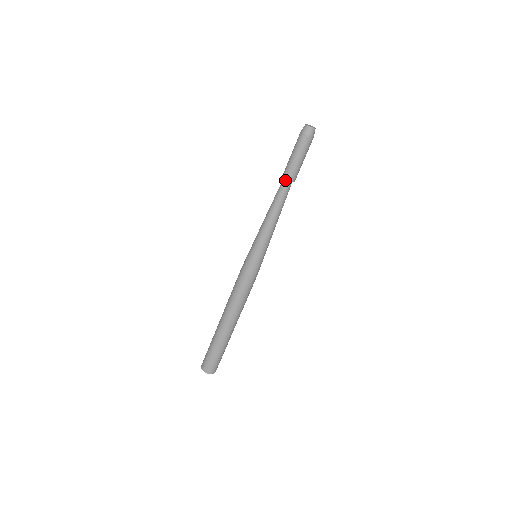
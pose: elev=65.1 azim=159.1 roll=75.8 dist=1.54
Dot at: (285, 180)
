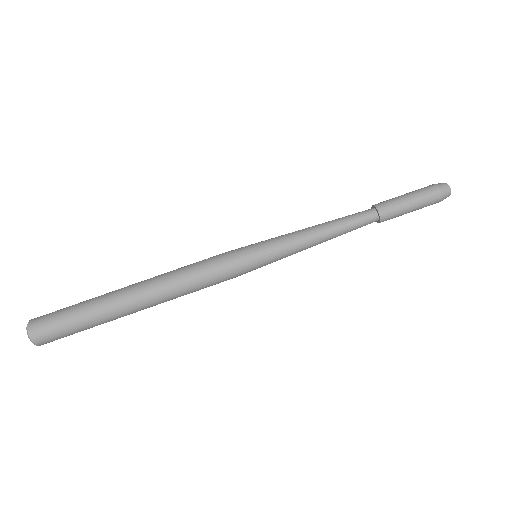
Dot at: (375, 212)
